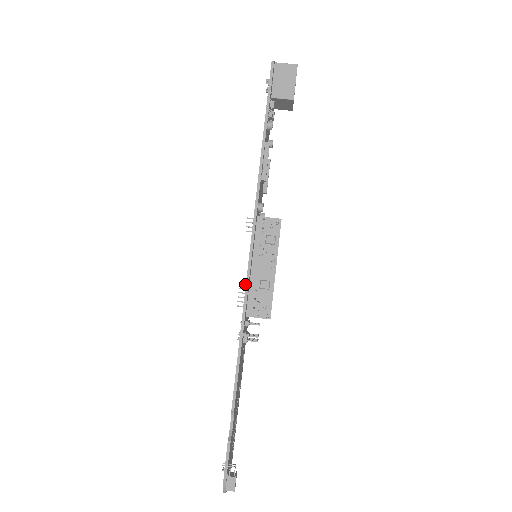
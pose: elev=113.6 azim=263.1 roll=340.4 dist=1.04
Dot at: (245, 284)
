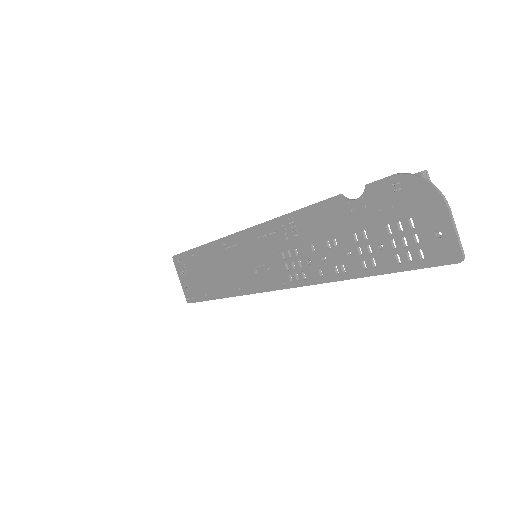
Dot at: occluded
